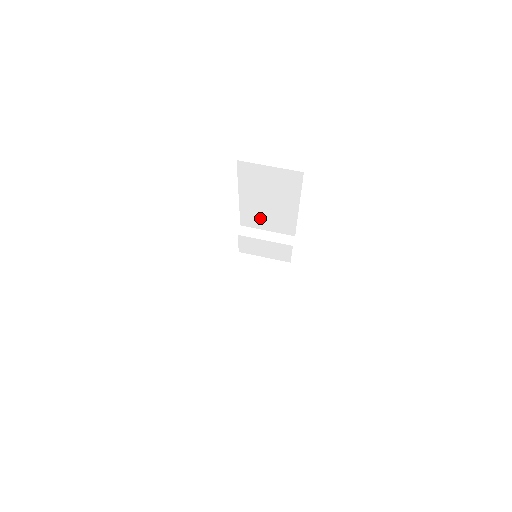
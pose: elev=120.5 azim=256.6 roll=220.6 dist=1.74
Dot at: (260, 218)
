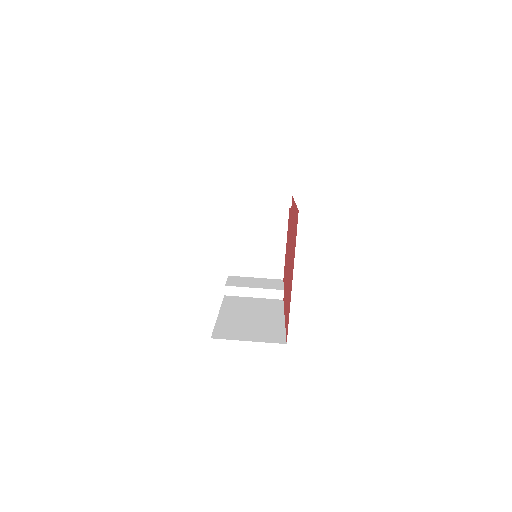
Dot at: occluded
